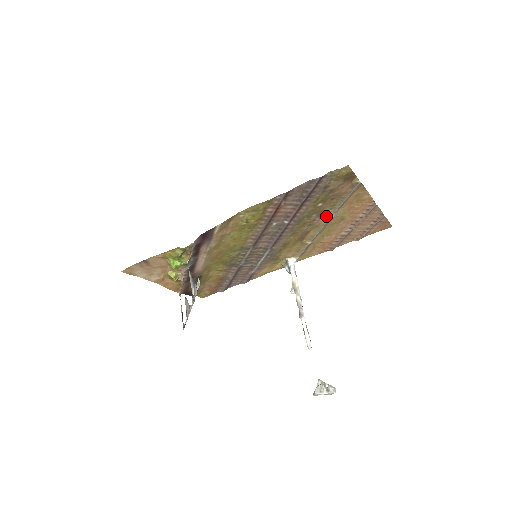
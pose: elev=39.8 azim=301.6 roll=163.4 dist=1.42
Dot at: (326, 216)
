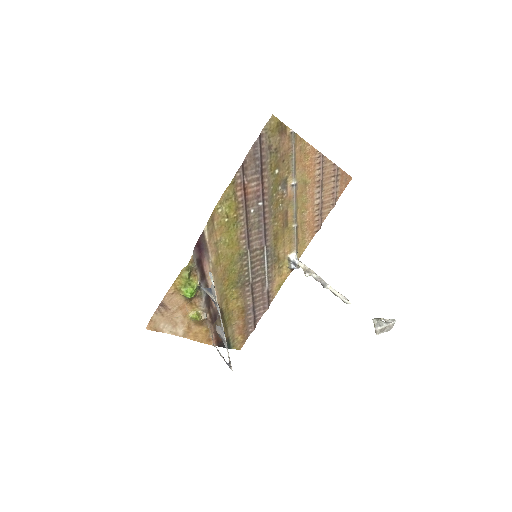
Dot at: (290, 185)
